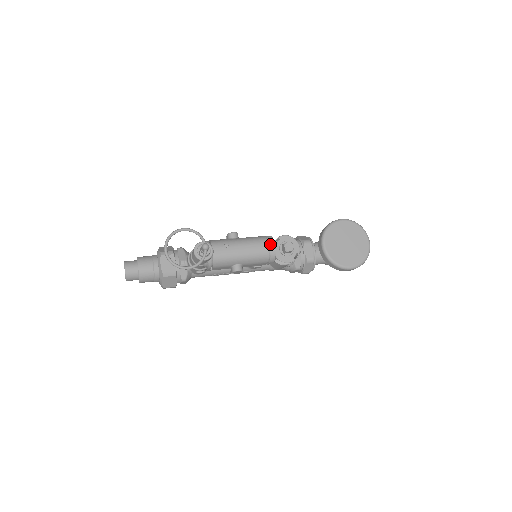
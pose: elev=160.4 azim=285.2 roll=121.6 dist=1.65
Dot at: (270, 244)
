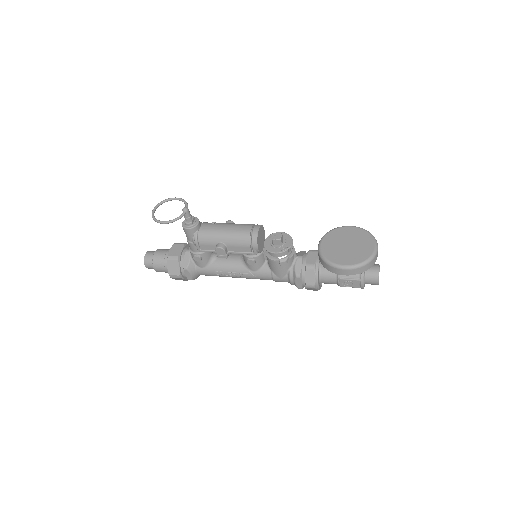
Dot at: (254, 227)
